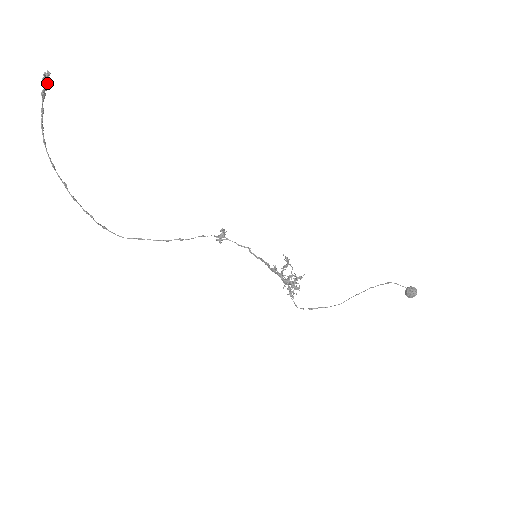
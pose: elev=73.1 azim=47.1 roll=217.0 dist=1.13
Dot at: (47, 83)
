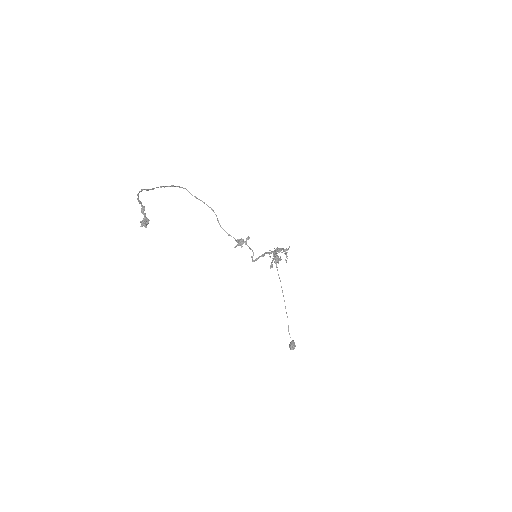
Dot at: (143, 224)
